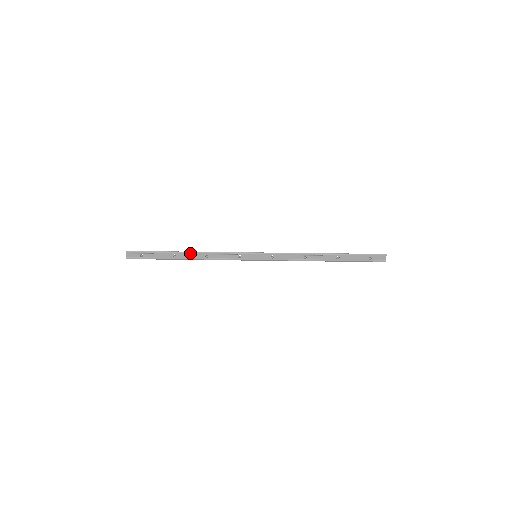
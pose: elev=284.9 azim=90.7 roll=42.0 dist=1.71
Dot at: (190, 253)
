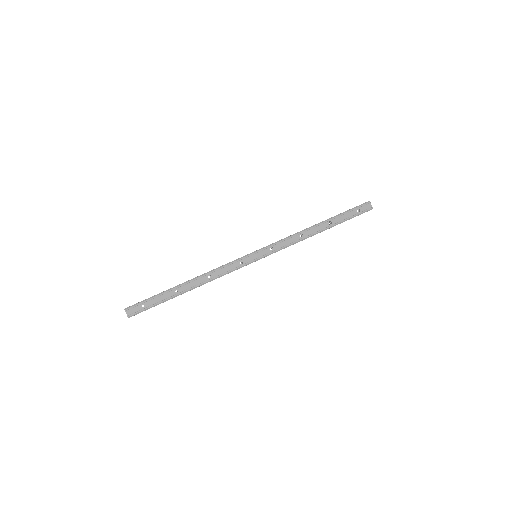
Dot at: (191, 281)
